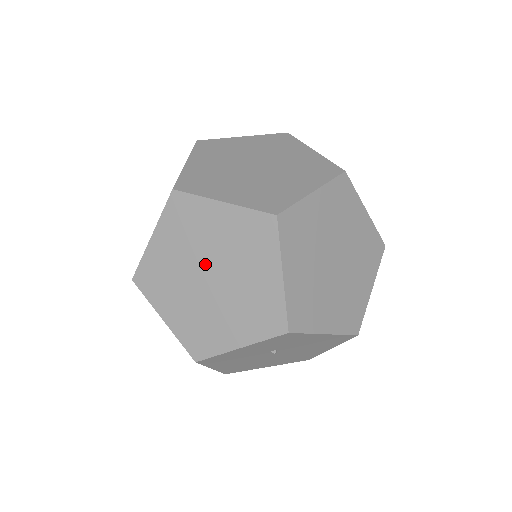
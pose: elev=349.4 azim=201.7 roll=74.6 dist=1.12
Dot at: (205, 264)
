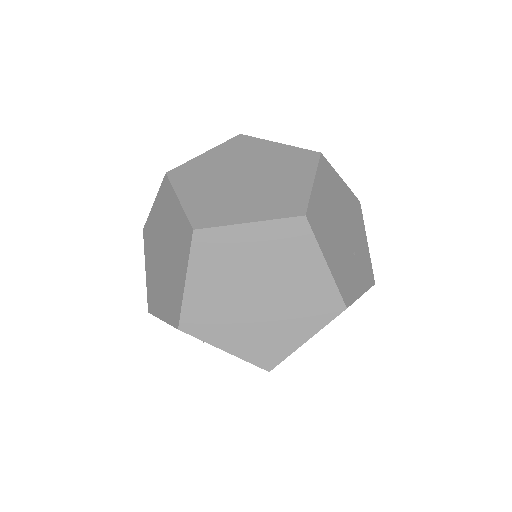
Dot at: (164, 243)
